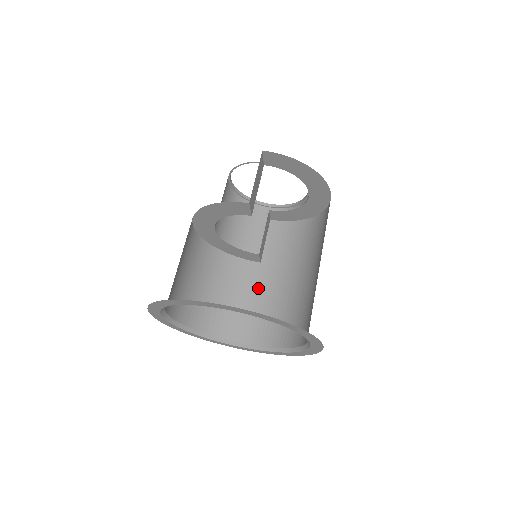
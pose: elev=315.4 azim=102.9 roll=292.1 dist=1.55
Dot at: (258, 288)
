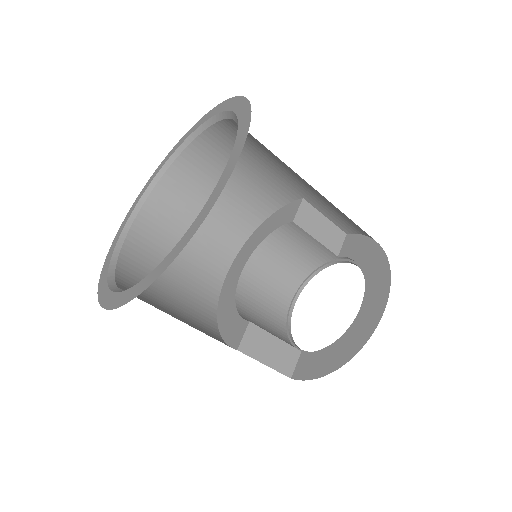
Dot at: occluded
